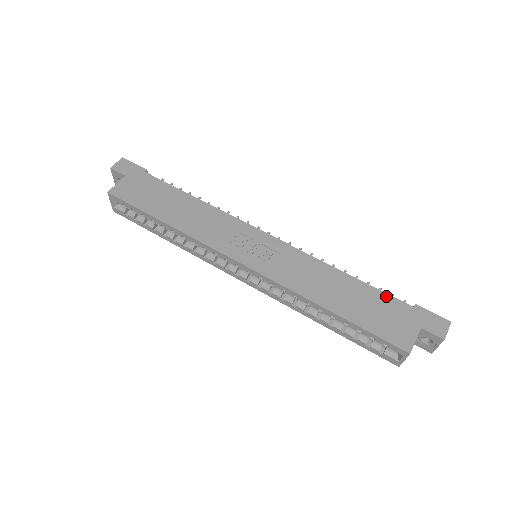
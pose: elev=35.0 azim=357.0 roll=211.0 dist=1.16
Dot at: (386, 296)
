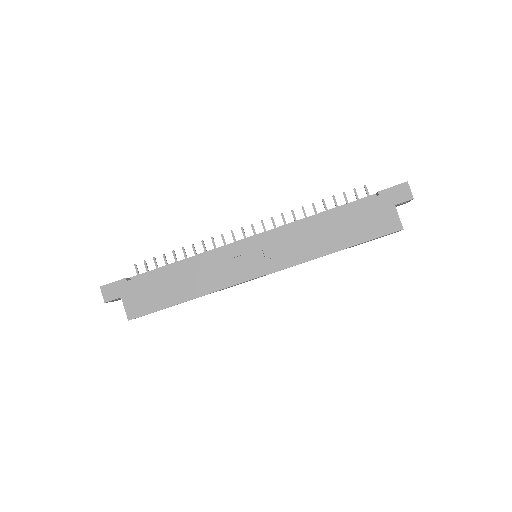
Dot at: (358, 205)
